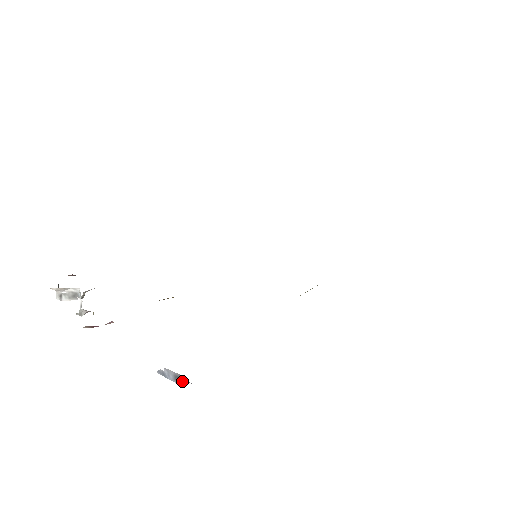
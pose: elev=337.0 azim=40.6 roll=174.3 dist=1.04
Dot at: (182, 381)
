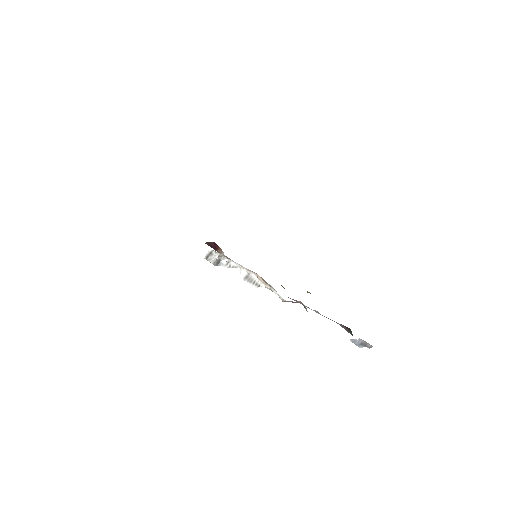
Dot at: (363, 346)
